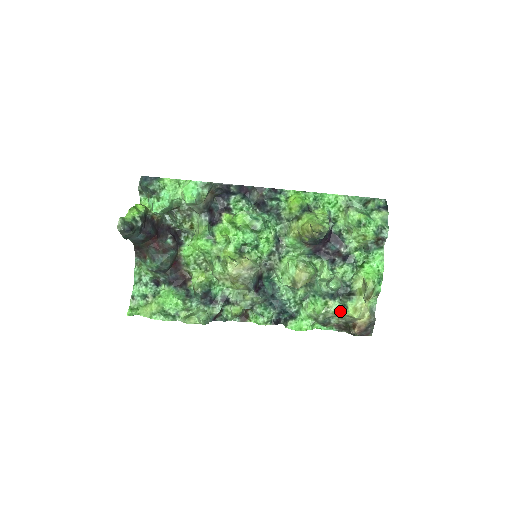
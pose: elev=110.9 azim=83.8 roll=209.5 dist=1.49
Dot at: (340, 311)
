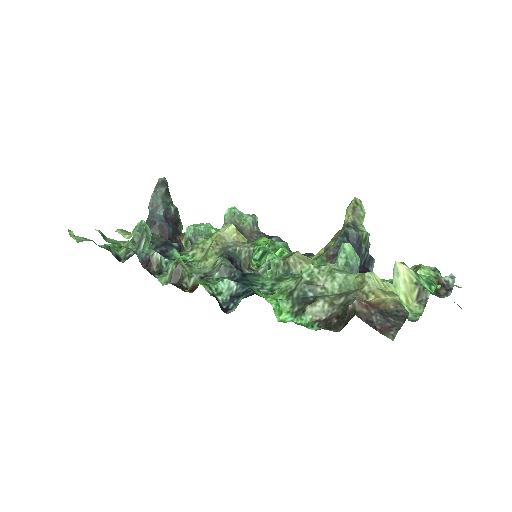
Dot at: (343, 272)
